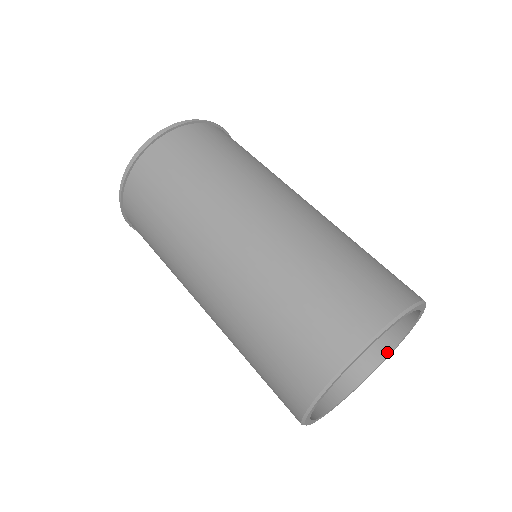
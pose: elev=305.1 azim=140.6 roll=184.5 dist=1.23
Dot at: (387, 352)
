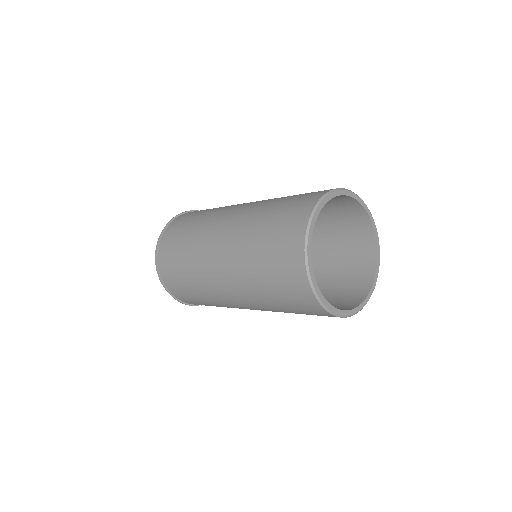
Dot at: (367, 292)
